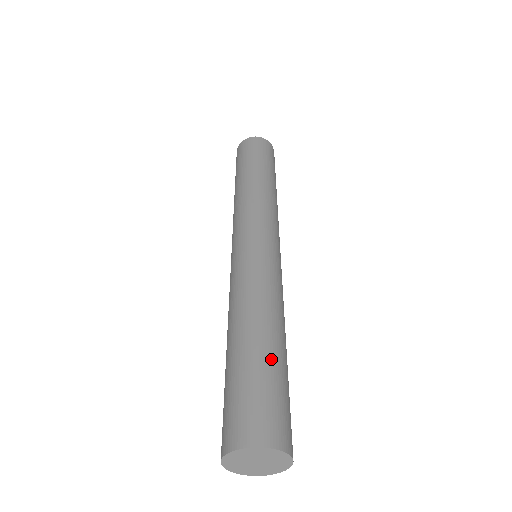
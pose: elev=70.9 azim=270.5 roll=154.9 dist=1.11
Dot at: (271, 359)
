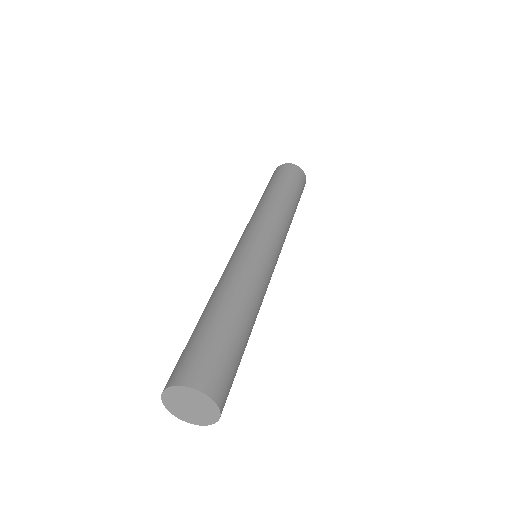
Dot at: (218, 324)
